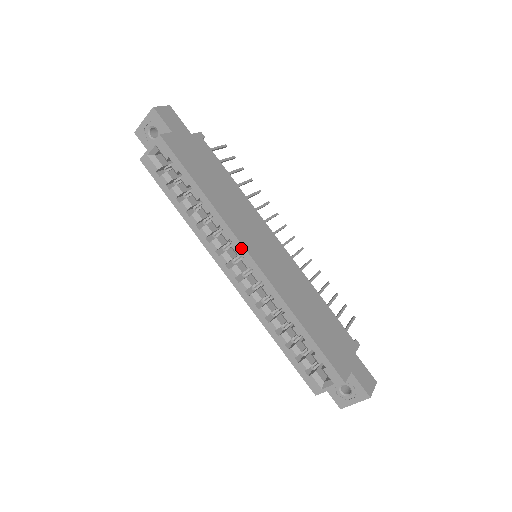
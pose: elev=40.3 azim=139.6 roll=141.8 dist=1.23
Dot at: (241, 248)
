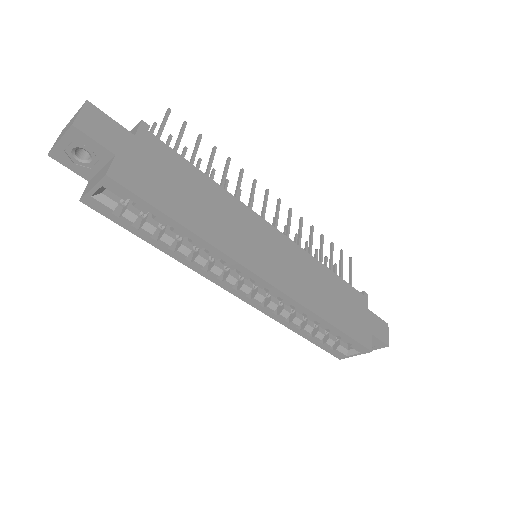
Dot at: (252, 275)
